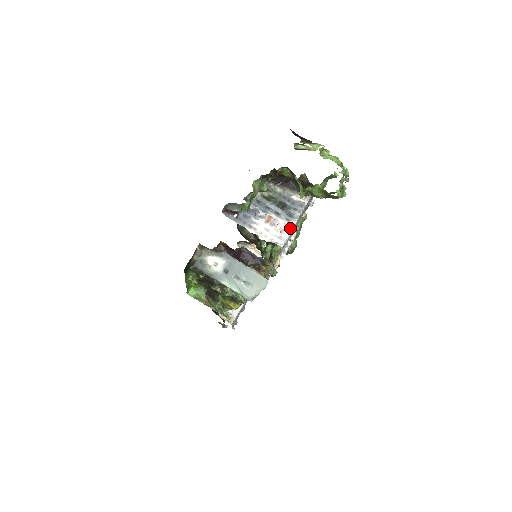
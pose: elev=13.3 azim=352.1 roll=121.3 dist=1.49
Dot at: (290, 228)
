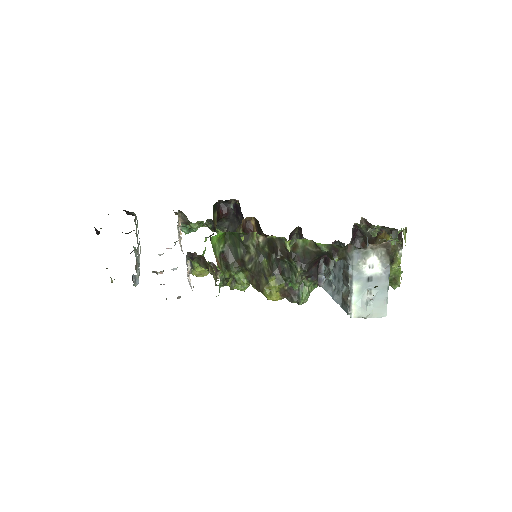
Dot at: occluded
